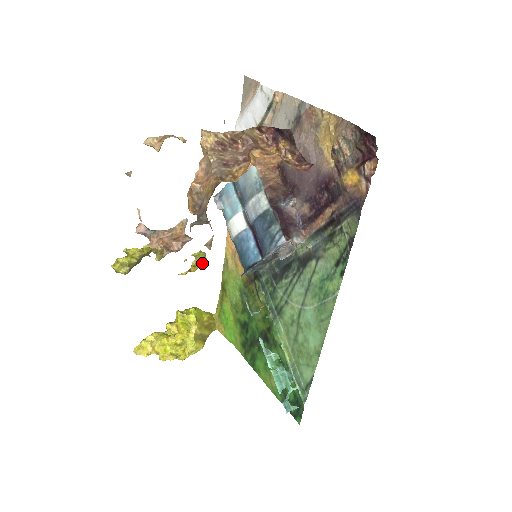
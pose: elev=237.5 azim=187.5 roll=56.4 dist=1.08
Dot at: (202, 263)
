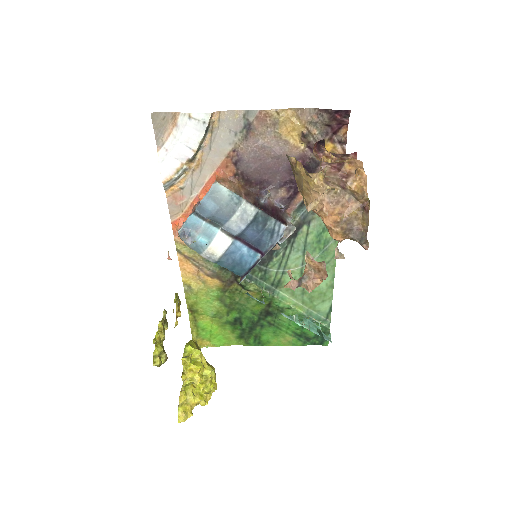
Dot at: (180, 303)
